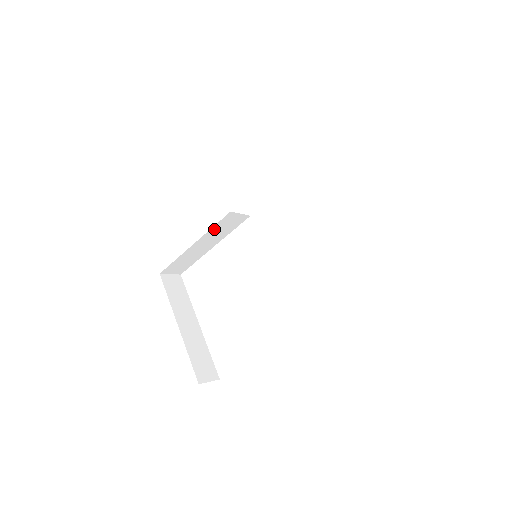
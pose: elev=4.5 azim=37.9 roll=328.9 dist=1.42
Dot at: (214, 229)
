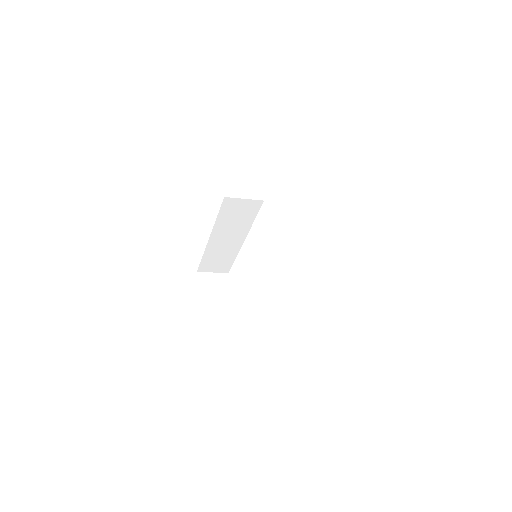
Dot at: (222, 220)
